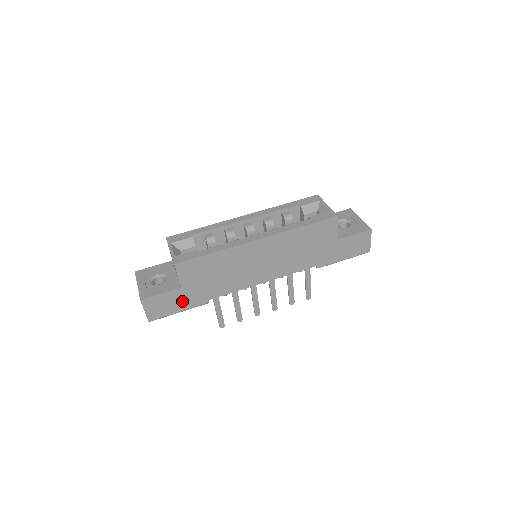
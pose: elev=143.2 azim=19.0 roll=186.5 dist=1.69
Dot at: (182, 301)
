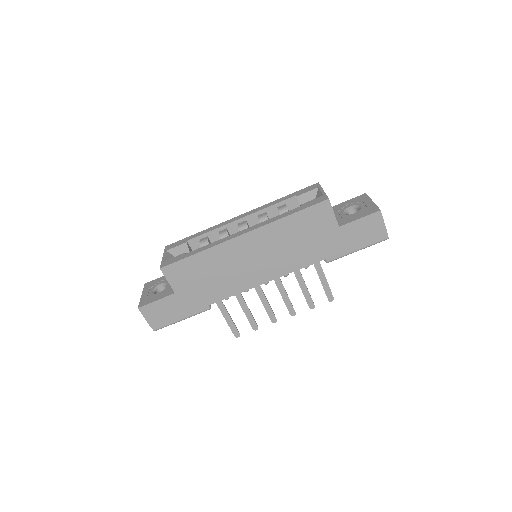
Dot at: (180, 307)
